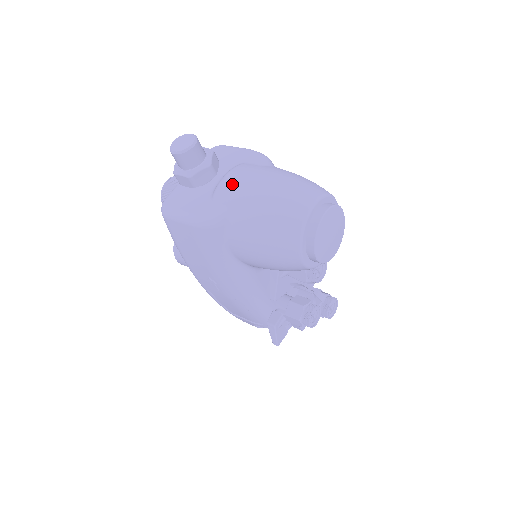
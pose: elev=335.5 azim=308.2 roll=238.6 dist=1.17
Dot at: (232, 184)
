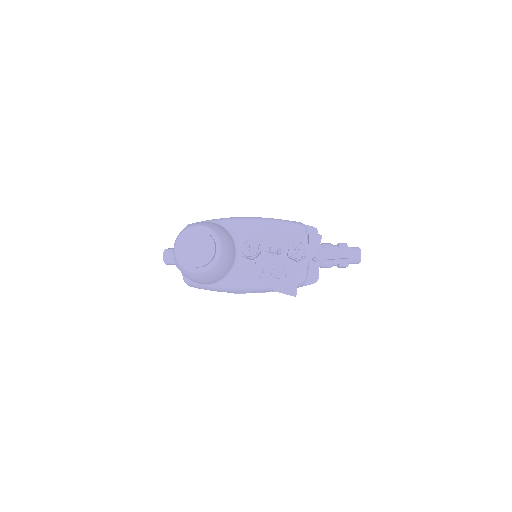
Dot at: occluded
